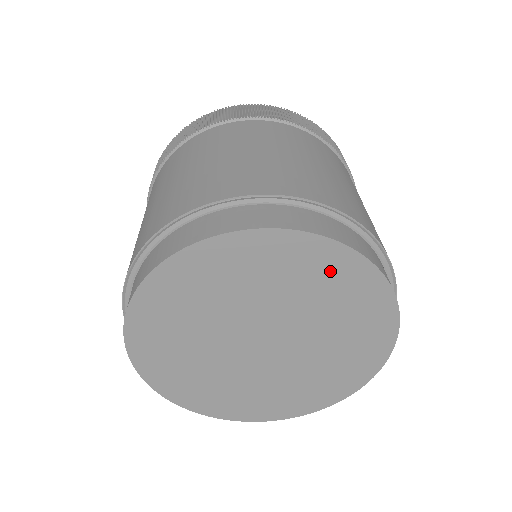
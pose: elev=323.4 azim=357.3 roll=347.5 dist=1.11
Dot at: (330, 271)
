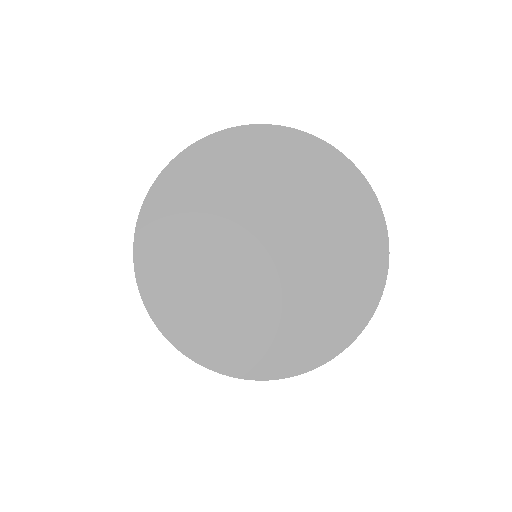
Dot at: (326, 175)
